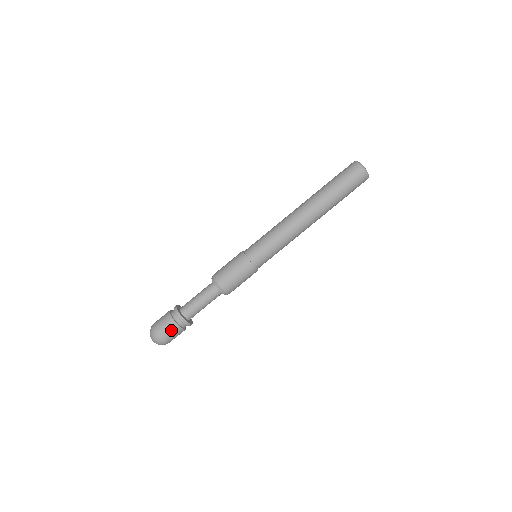
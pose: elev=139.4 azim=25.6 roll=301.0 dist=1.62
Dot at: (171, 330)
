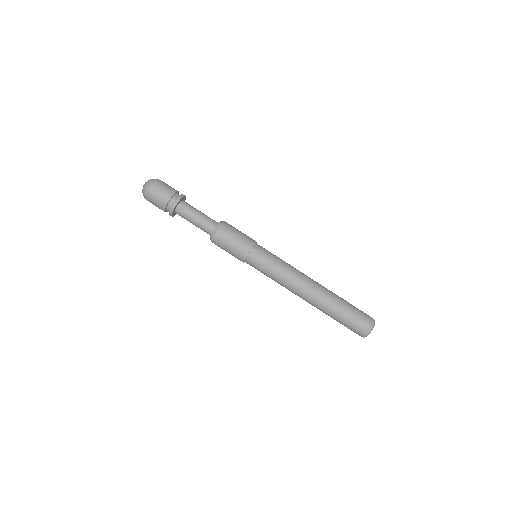
Dot at: (158, 205)
